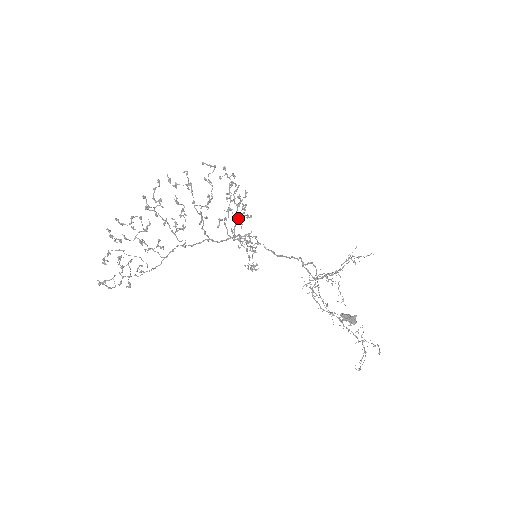
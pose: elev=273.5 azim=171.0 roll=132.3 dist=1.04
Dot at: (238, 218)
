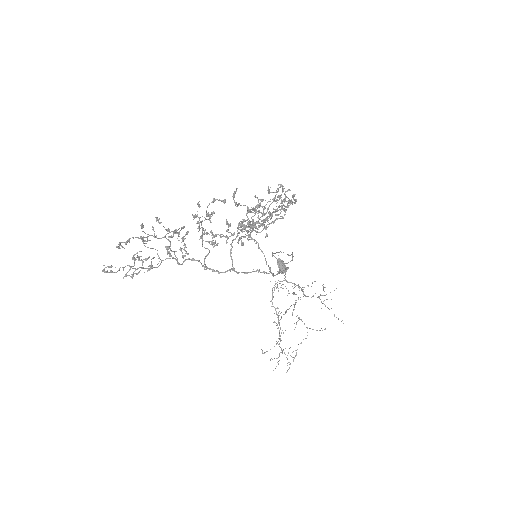
Dot at: occluded
